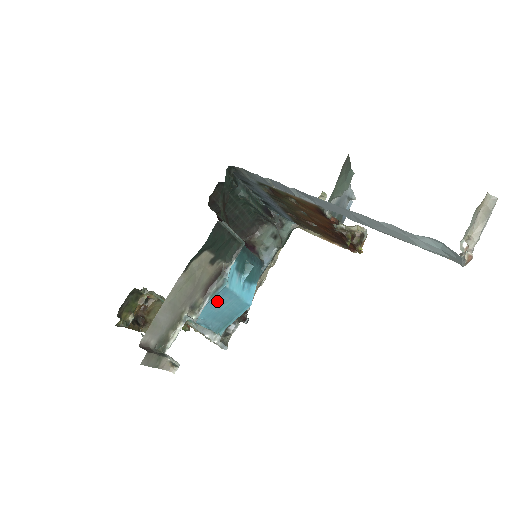
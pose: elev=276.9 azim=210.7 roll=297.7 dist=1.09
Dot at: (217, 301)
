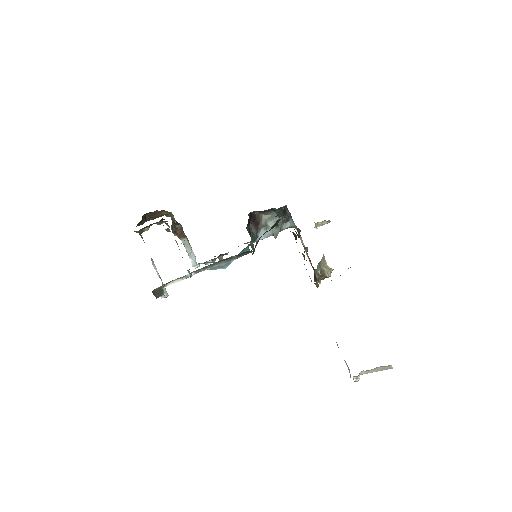
Dot at: occluded
